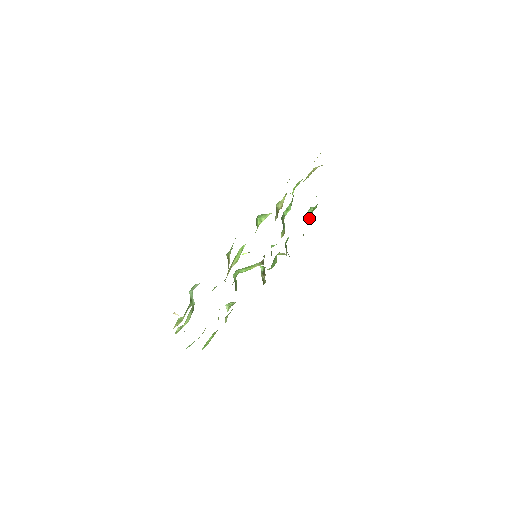
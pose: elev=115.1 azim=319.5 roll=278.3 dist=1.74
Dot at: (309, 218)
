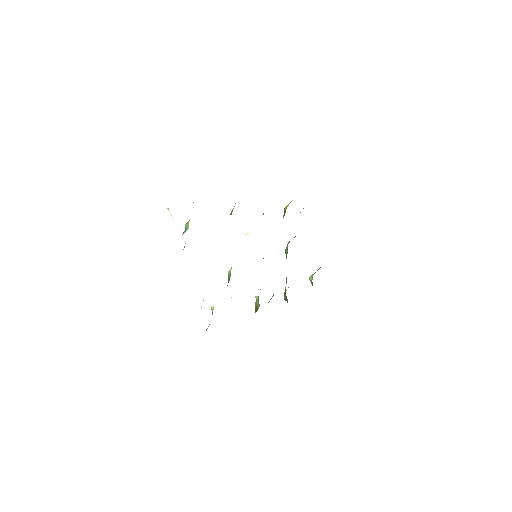
Dot at: (311, 278)
